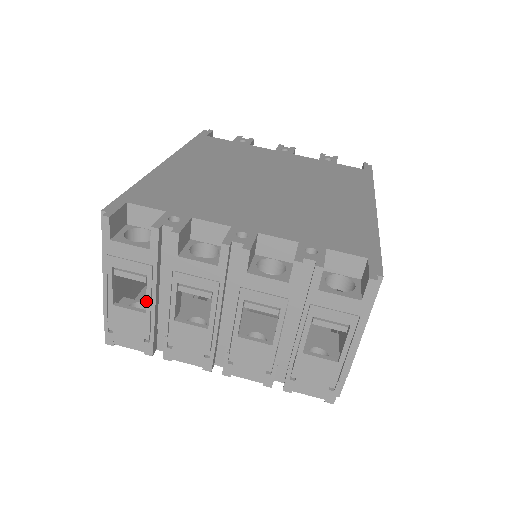
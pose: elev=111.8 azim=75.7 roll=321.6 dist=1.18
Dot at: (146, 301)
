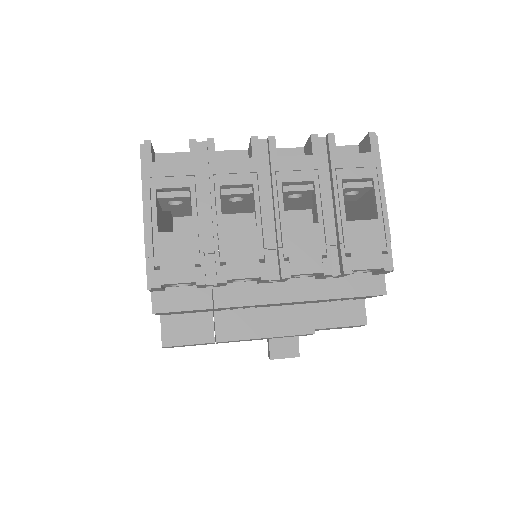
Dot at: (192, 216)
